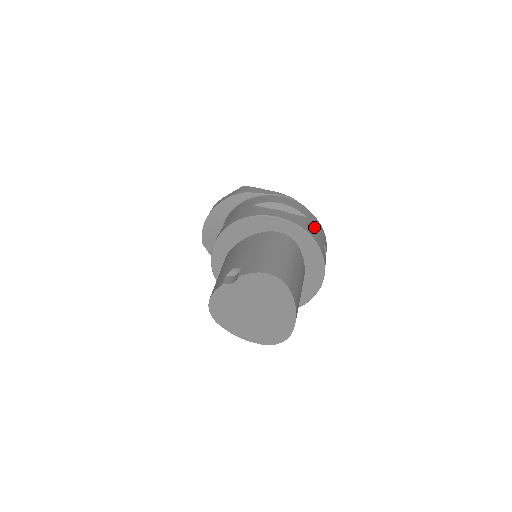
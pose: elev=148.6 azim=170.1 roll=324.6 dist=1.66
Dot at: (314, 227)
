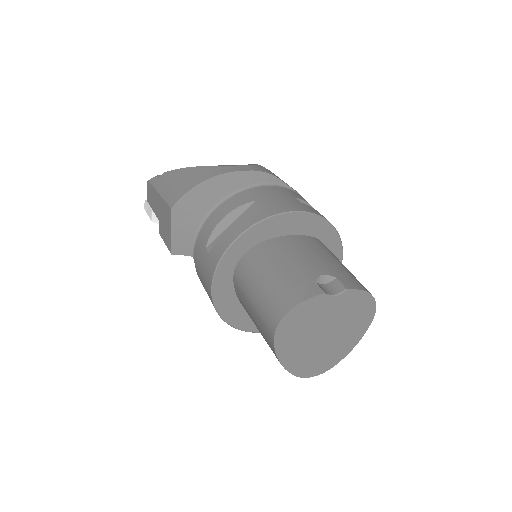
Dot at: occluded
